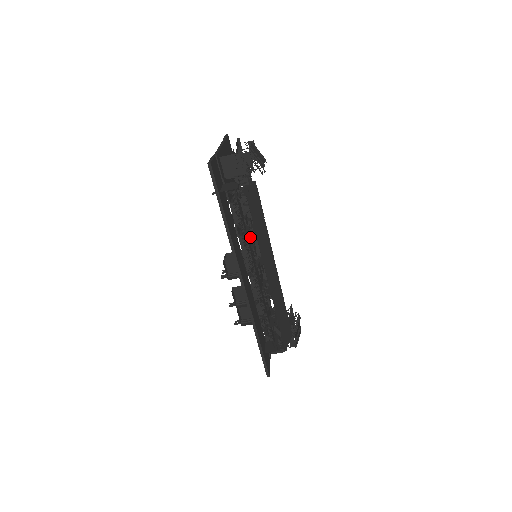
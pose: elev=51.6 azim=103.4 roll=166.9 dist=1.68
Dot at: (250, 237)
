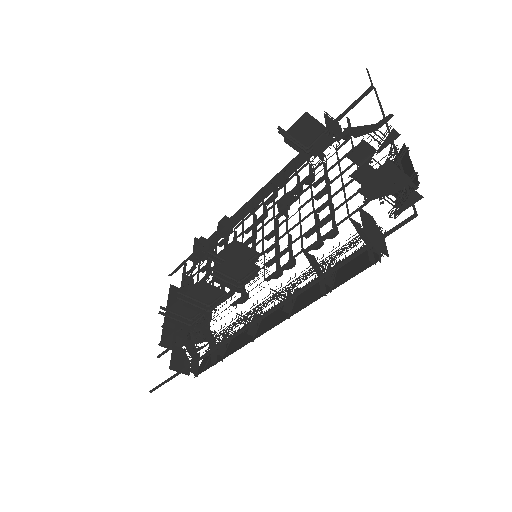
Dot at: occluded
